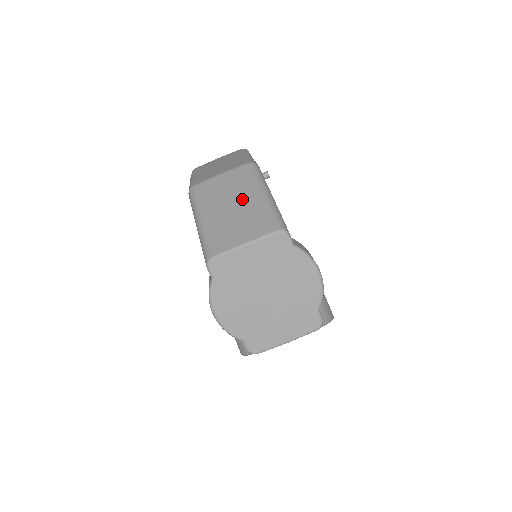
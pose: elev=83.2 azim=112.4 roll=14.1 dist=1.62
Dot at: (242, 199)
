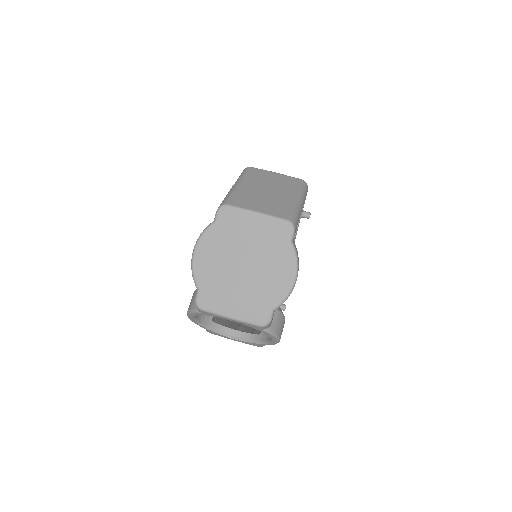
Dot at: (279, 192)
